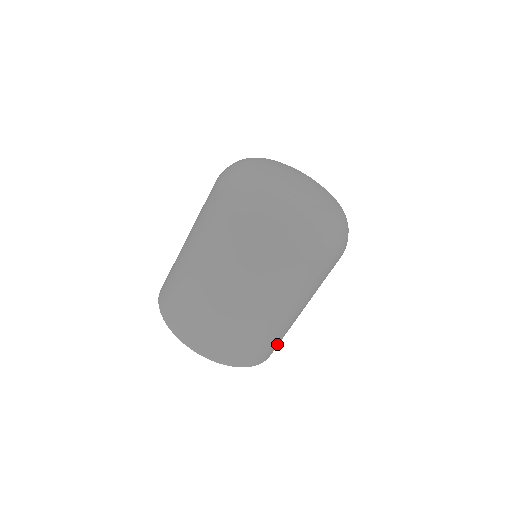
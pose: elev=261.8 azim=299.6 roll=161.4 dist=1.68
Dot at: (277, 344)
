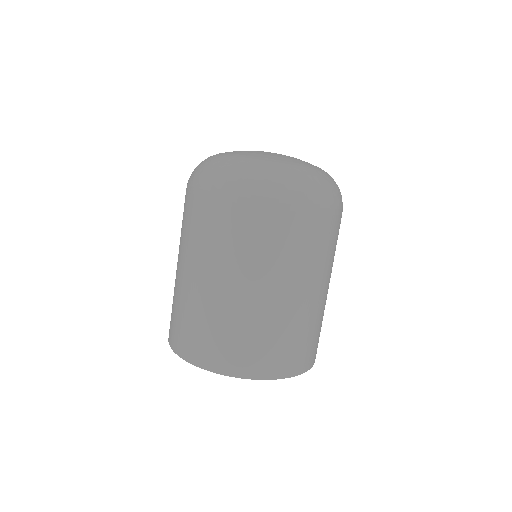
Dot at: (318, 339)
